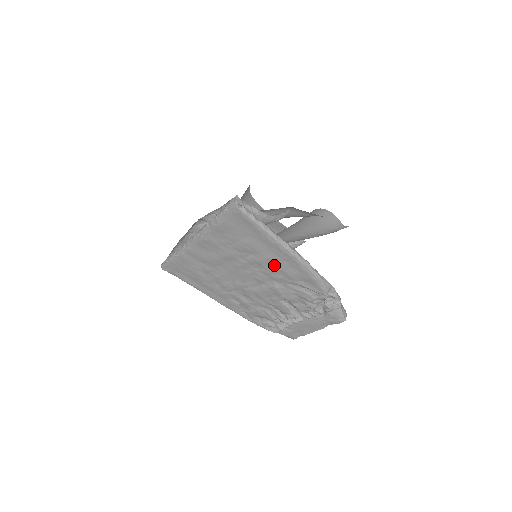
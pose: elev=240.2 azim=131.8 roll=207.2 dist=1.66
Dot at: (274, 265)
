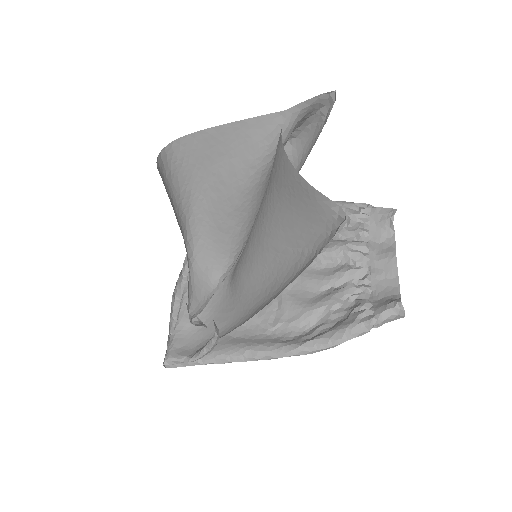
Dot at: (264, 326)
